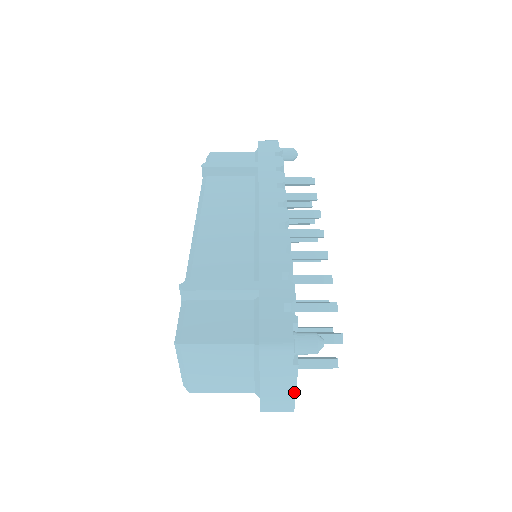
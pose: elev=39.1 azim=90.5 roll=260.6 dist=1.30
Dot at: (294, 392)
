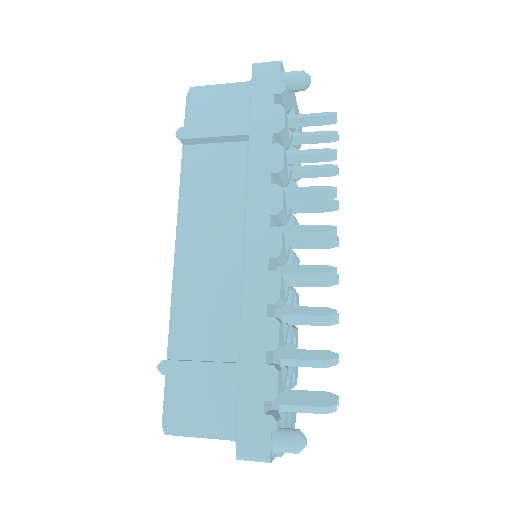
Dot at: occluded
